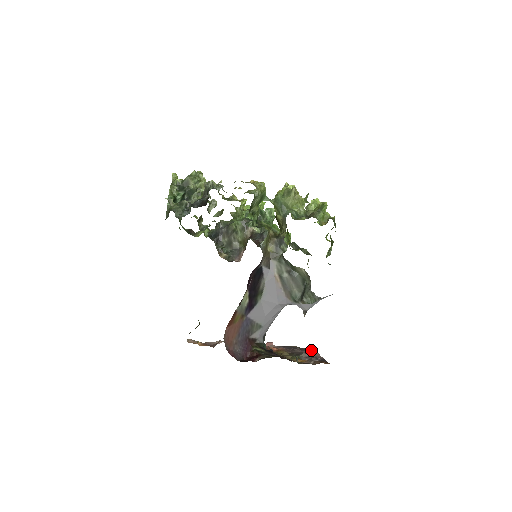
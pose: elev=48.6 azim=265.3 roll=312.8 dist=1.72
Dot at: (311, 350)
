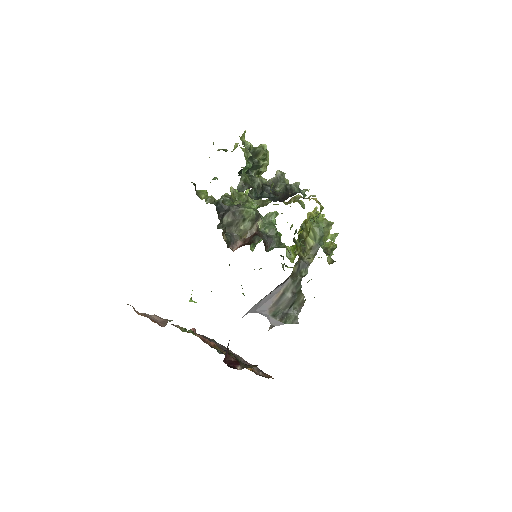
Dot at: (225, 347)
